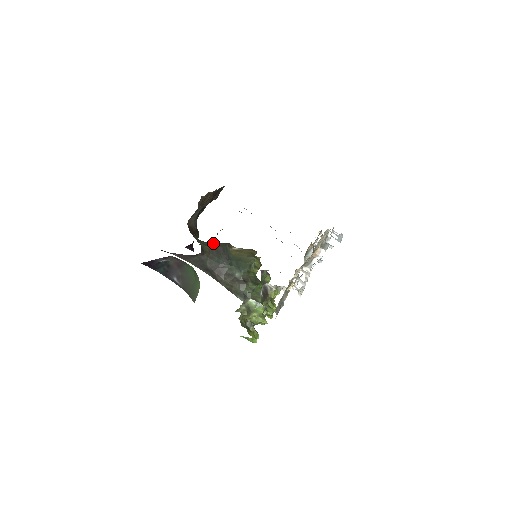
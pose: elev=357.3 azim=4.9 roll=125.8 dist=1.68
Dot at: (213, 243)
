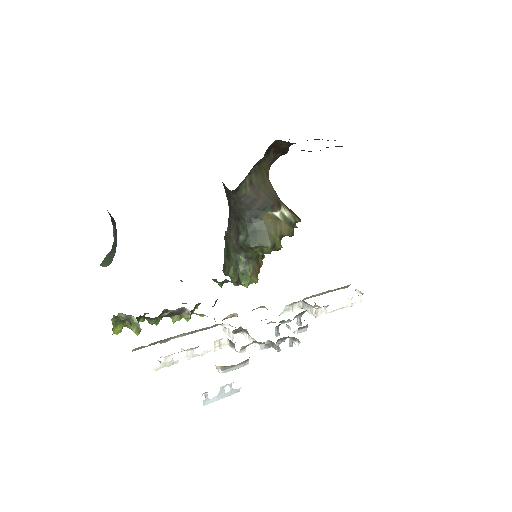
Dot at: (265, 188)
